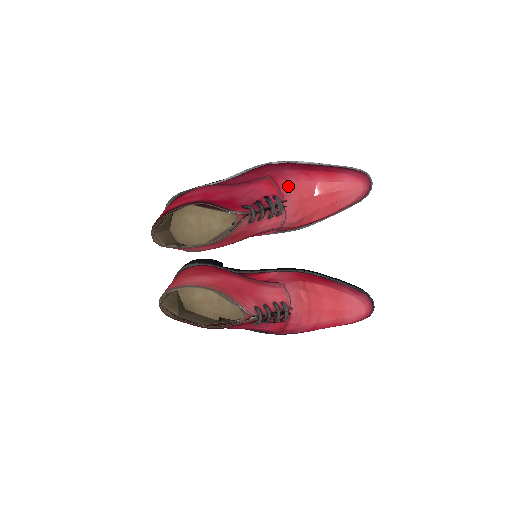
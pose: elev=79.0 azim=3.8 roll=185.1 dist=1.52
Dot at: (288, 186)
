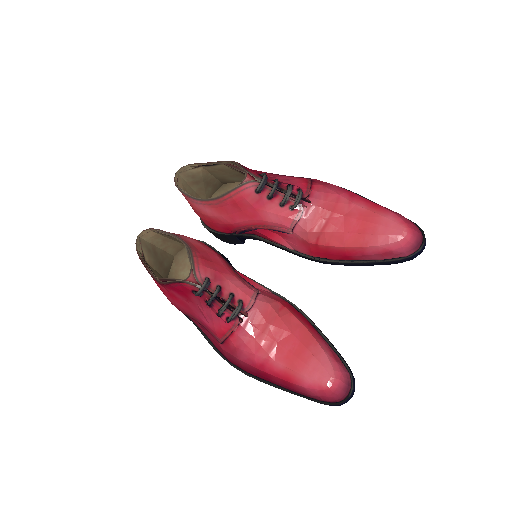
Dot at: (322, 192)
